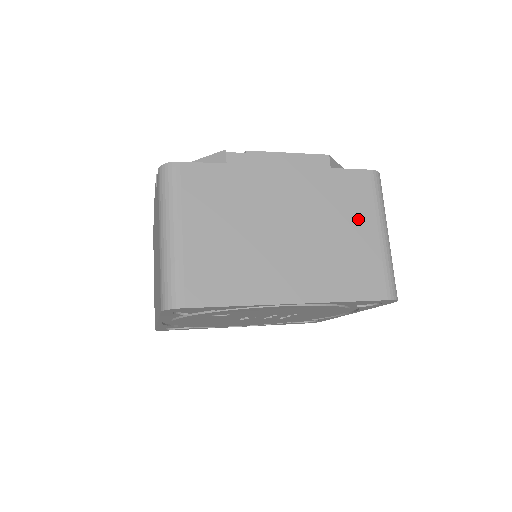
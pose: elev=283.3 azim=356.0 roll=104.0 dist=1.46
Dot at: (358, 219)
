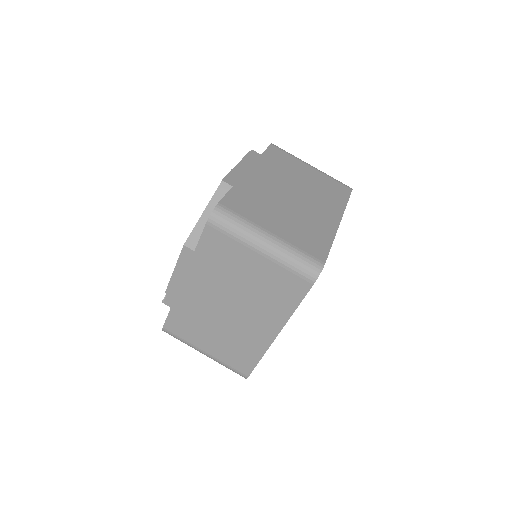
Dot at: (242, 261)
